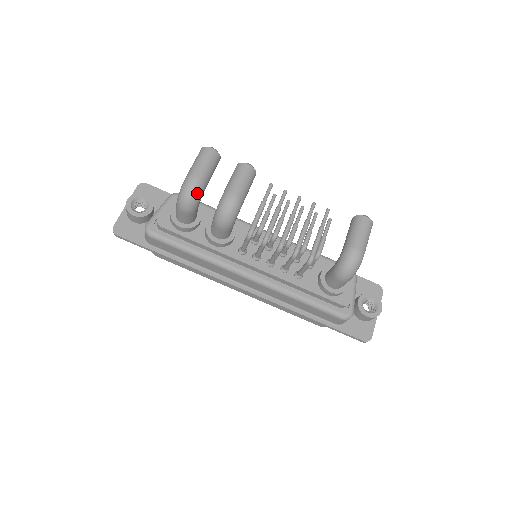
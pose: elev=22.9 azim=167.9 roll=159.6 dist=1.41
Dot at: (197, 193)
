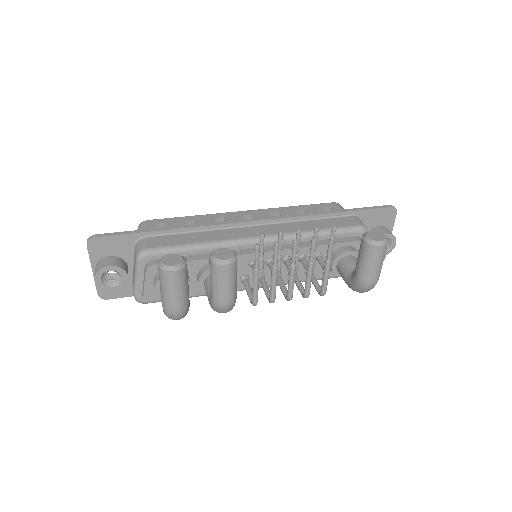
Dot at: (185, 315)
